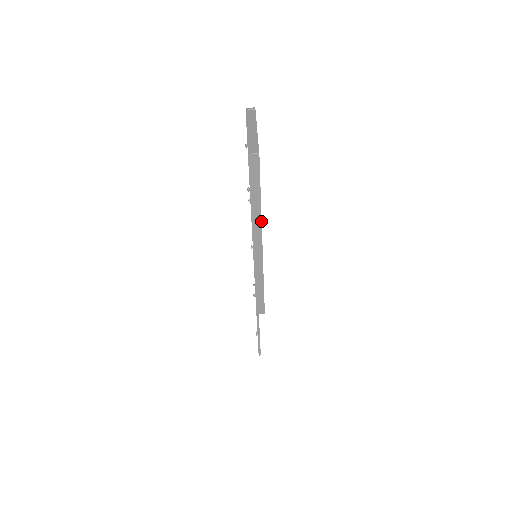
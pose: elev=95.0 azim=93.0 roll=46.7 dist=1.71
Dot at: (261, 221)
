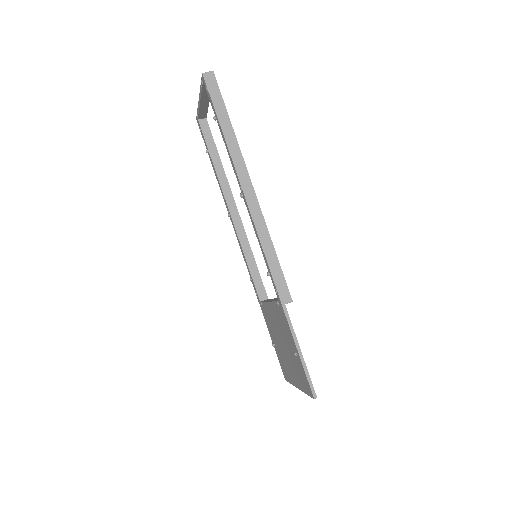
Dot at: (240, 150)
